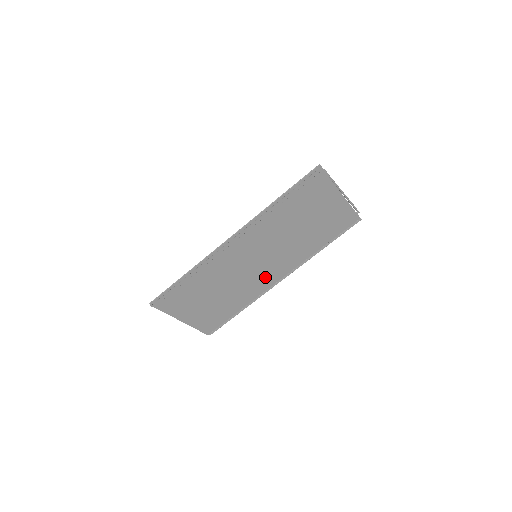
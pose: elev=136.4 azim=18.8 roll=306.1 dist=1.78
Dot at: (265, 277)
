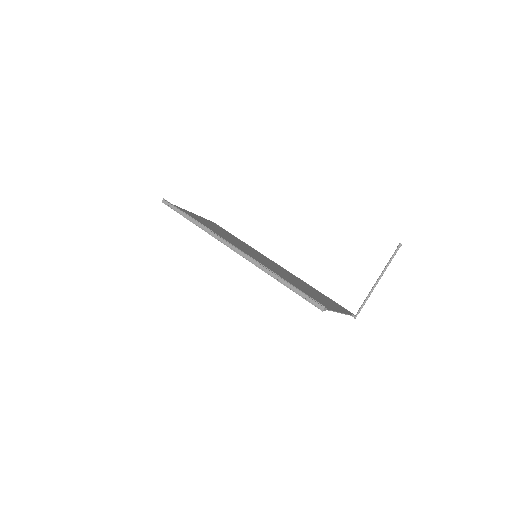
Dot at: (263, 257)
